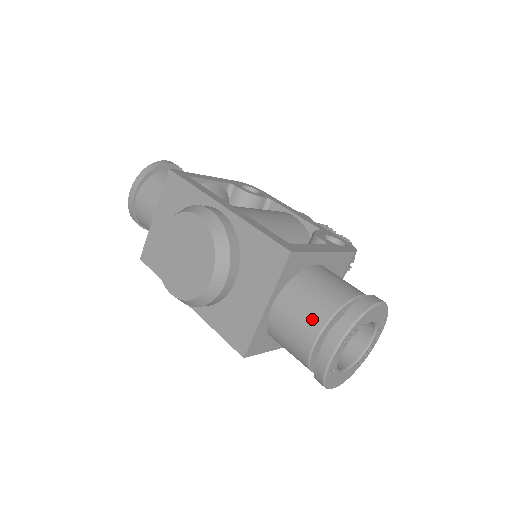
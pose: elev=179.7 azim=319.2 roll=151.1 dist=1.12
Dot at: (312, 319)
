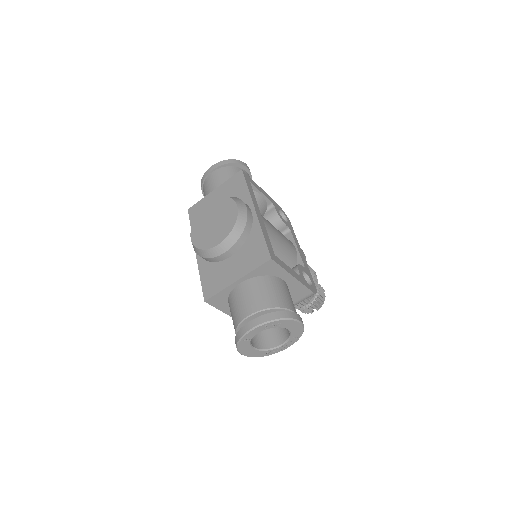
Dot at: (256, 303)
